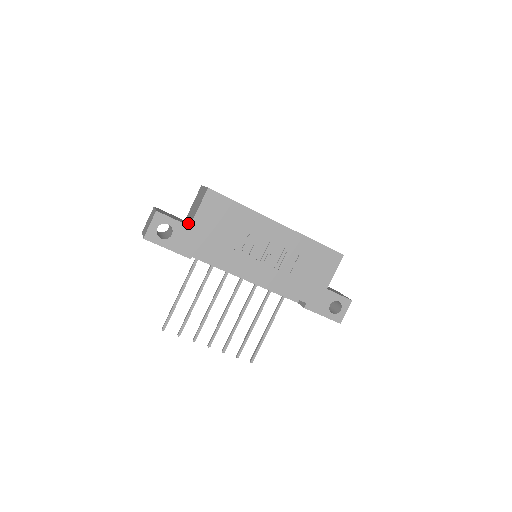
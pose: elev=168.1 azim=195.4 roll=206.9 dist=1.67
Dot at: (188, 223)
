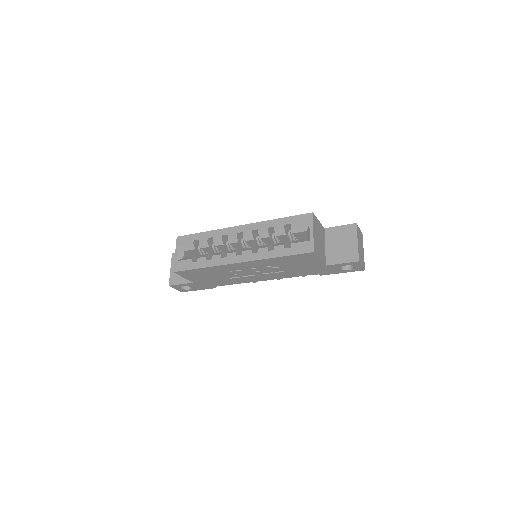
Dot at: occluded
